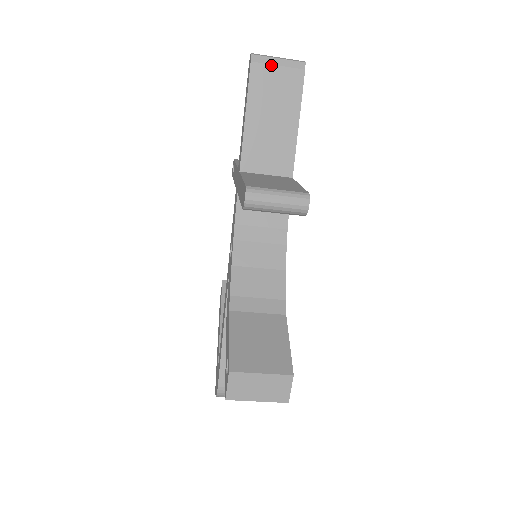
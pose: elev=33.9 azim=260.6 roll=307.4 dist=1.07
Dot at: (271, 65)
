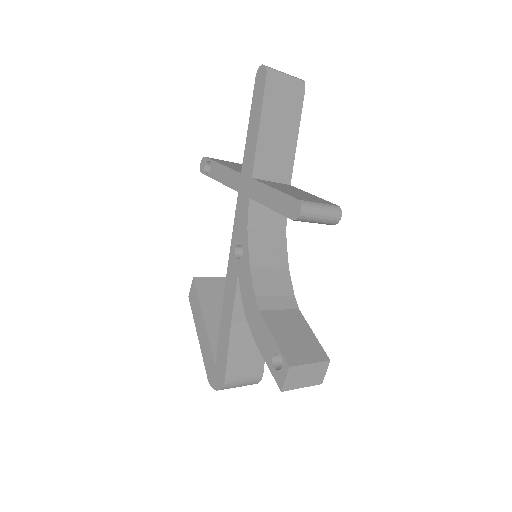
Dot at: (282, 80)
